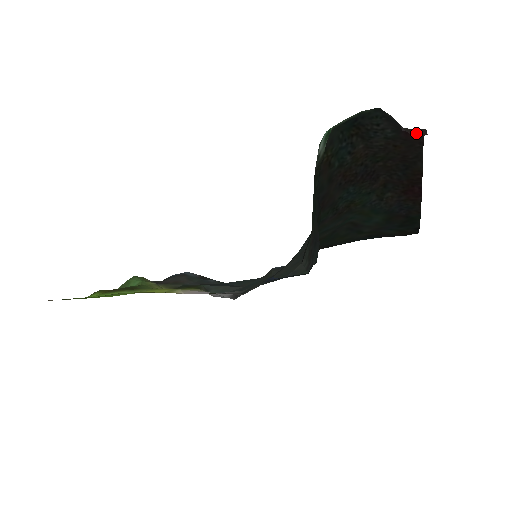
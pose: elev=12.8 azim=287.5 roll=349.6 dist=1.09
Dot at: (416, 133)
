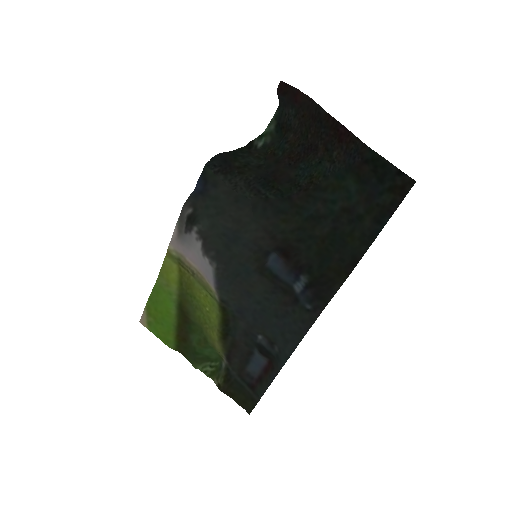
Dot at: (282, 88)
